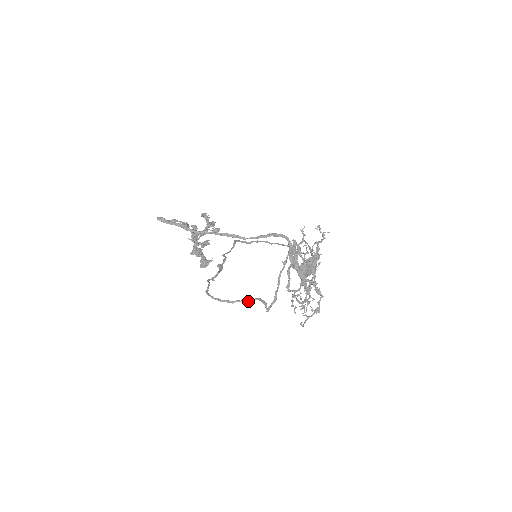
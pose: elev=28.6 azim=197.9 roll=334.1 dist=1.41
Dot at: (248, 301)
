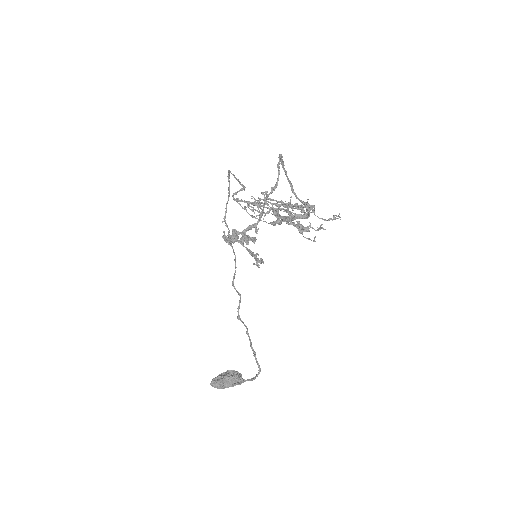
Dot at: (239, 181)
